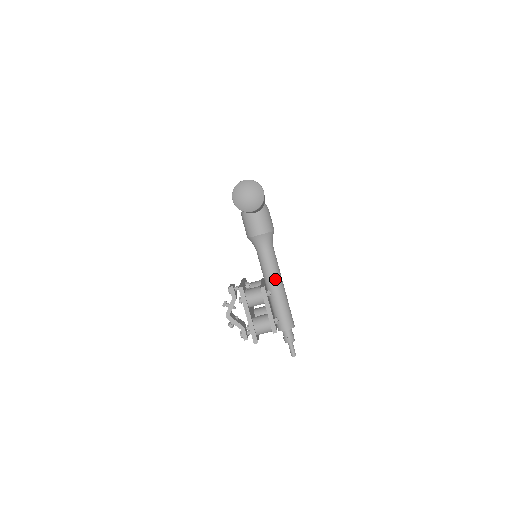
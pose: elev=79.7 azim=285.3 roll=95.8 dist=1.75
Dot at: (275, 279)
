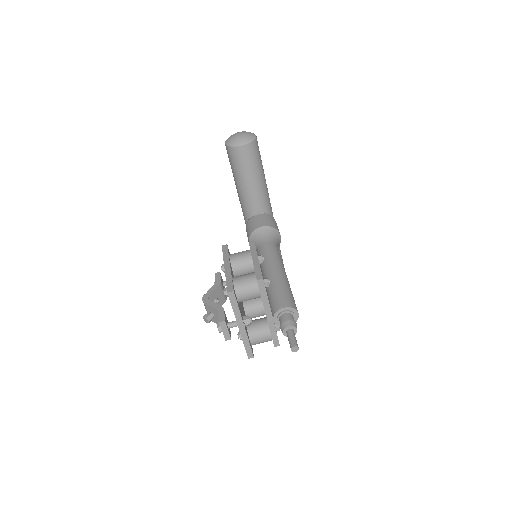
Dot at: (274, 262)
